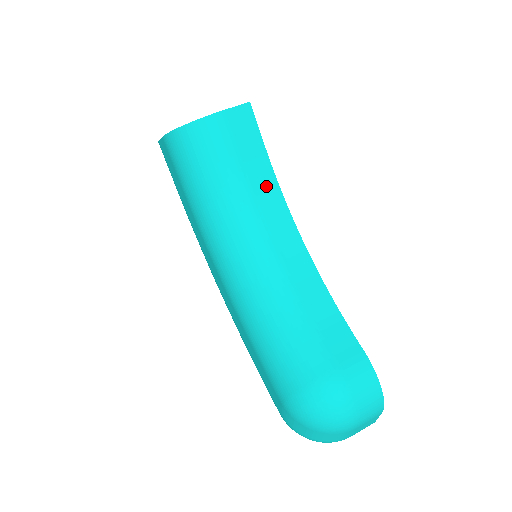
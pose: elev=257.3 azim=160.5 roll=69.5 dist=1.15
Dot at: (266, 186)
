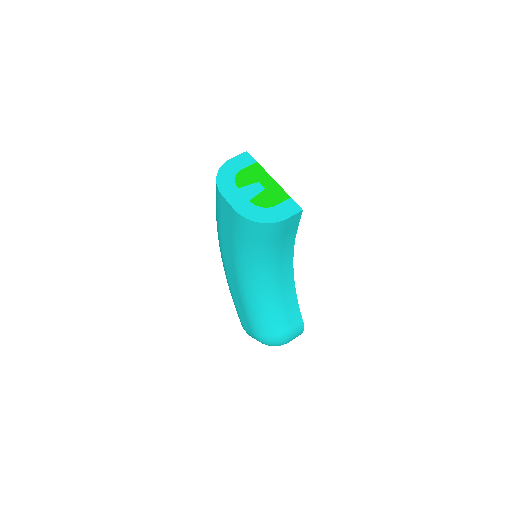
Dot at: (288, 247)
